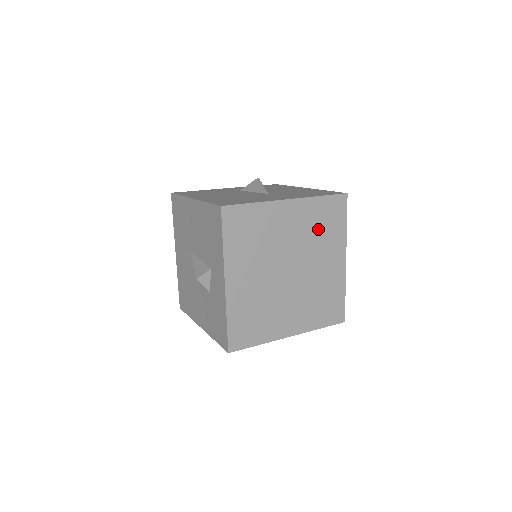
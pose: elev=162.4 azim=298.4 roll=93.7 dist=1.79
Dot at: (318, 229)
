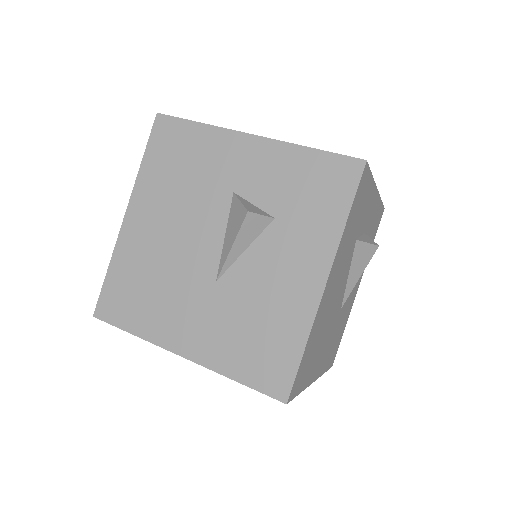
Dot at: occluded
